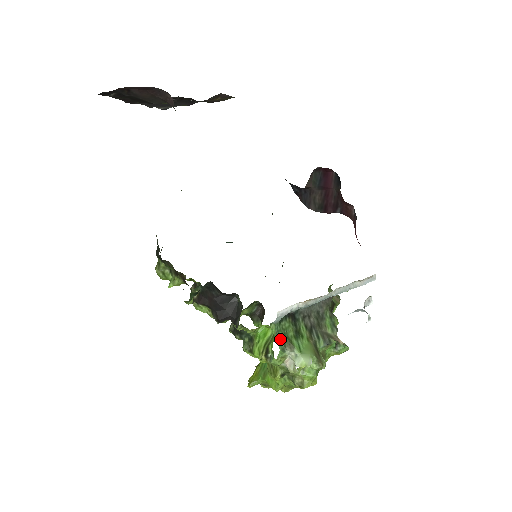
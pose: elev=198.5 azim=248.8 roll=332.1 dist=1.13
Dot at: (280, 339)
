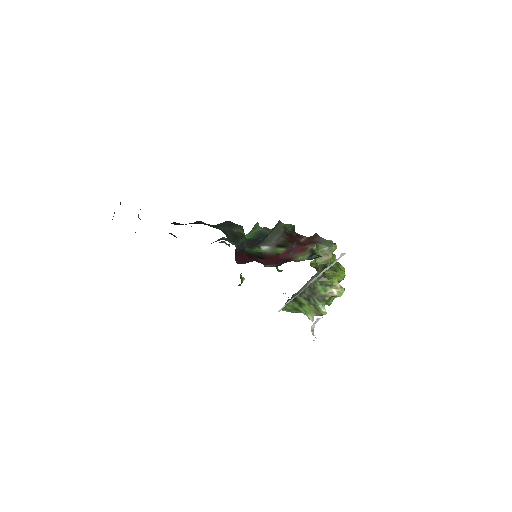
Dot at: (291, 310)
